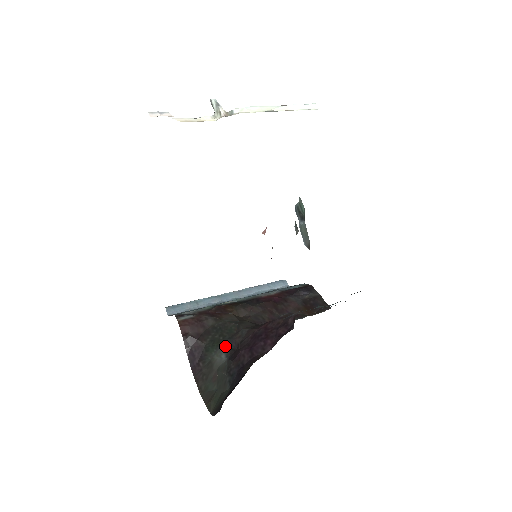
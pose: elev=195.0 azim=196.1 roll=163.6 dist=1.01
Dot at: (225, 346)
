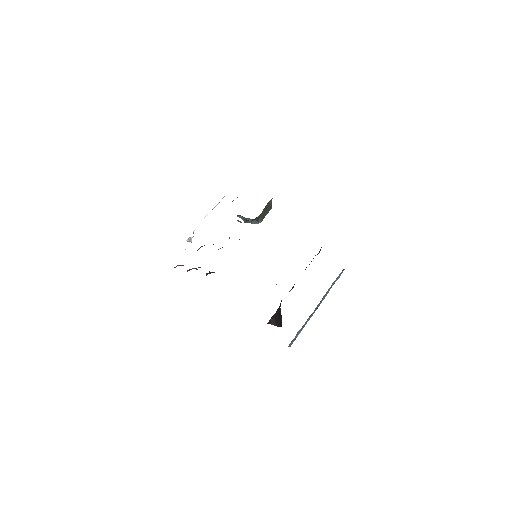
Dot at: occluded
